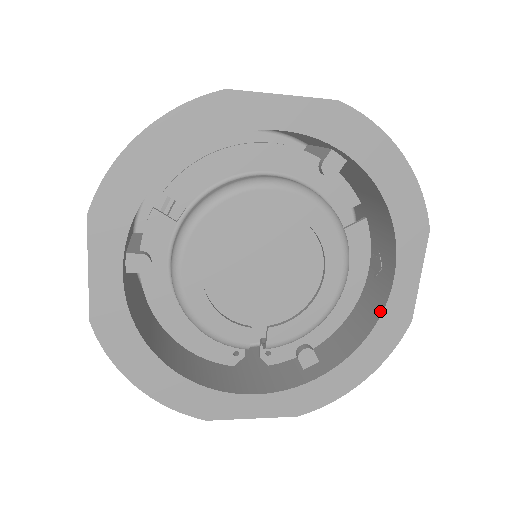
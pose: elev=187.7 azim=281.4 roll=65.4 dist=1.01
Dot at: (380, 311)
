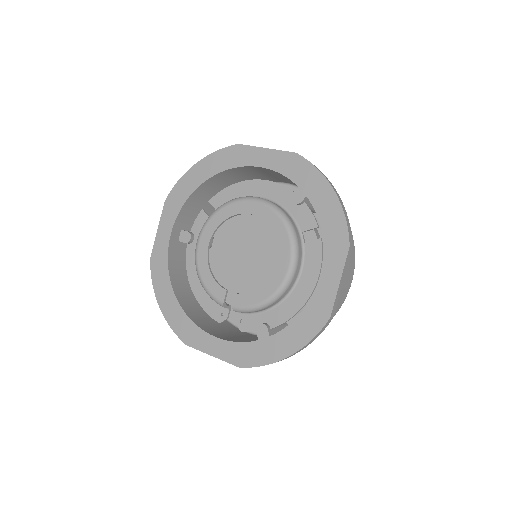
Dot at: (309, 303)
